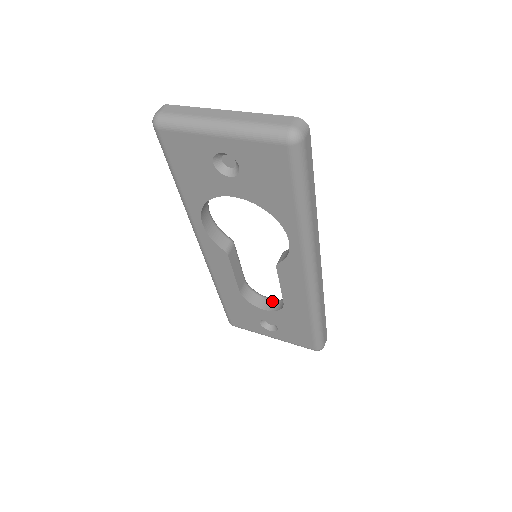
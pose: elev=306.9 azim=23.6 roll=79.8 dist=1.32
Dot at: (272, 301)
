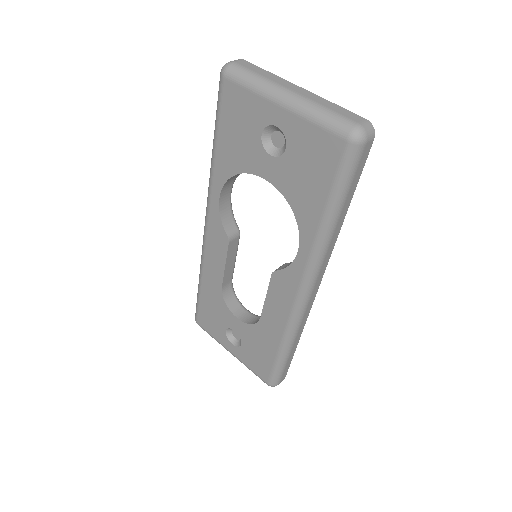
Dot at: (249, 313)
